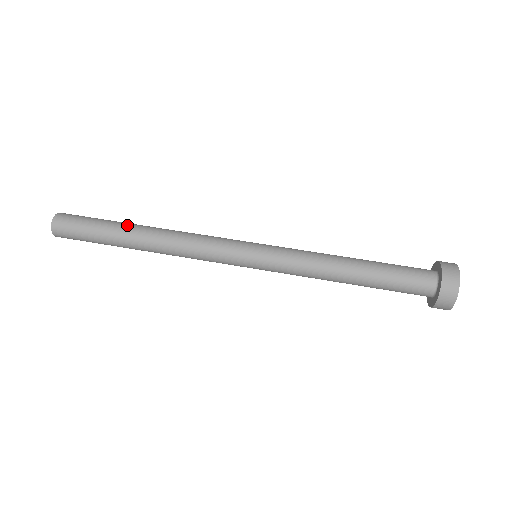
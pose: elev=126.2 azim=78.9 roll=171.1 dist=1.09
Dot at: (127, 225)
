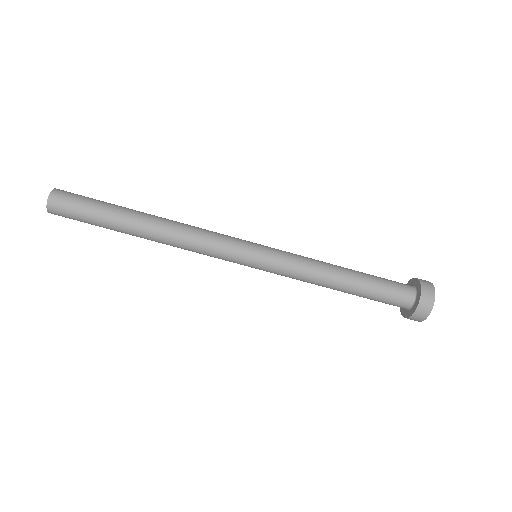
Dot at: (126, 221)
